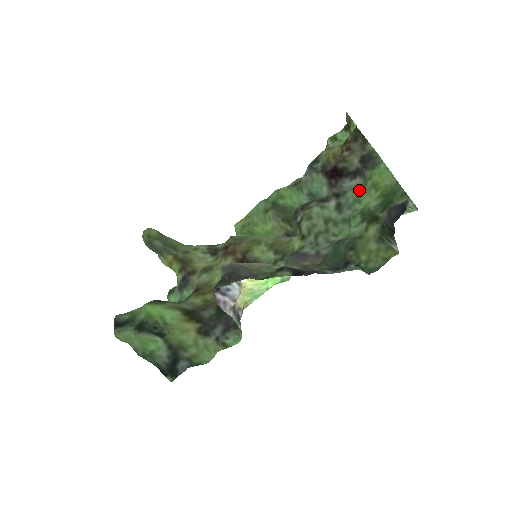
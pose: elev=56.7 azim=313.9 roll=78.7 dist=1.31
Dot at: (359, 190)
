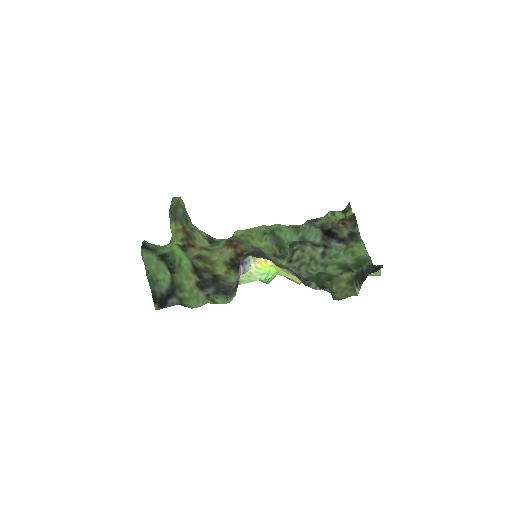
Dot at: (340, 251)
